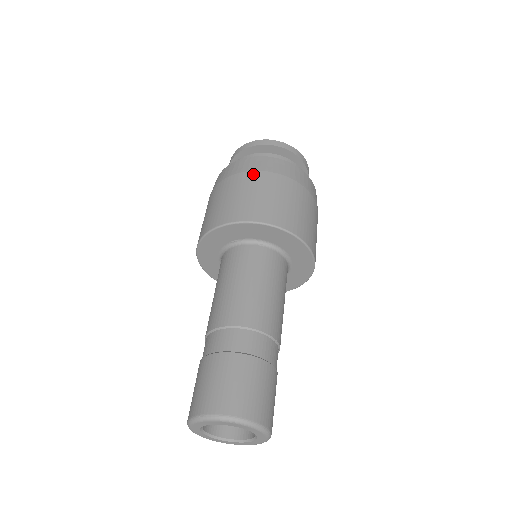
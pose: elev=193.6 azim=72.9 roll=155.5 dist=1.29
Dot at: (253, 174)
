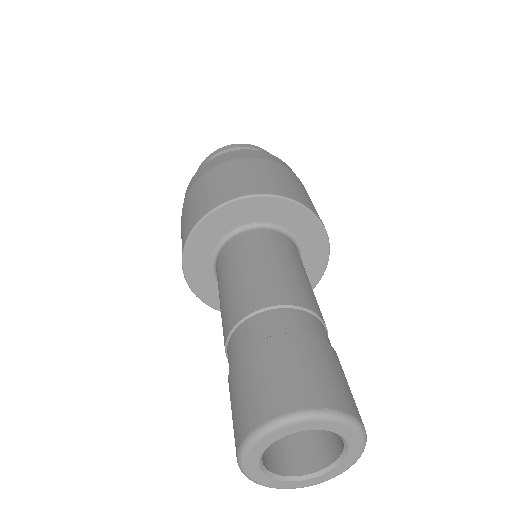
Dot at: (295, 175)
